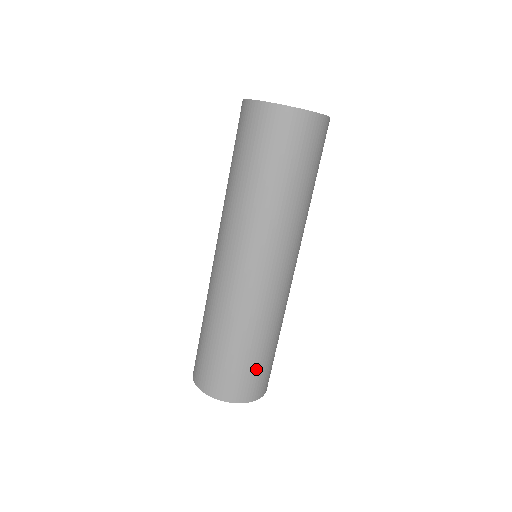
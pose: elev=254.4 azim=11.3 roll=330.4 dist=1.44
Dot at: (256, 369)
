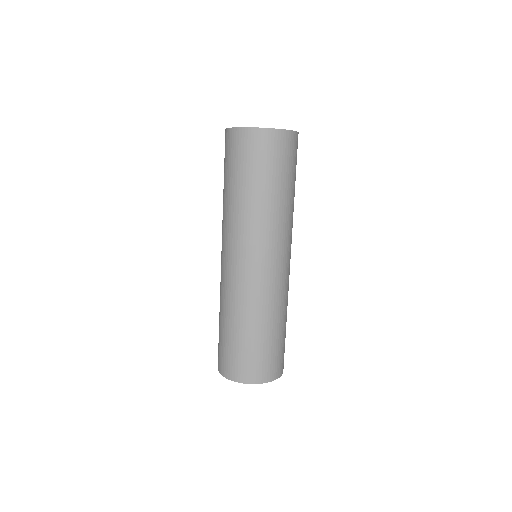
Dot at: (263, 353)
